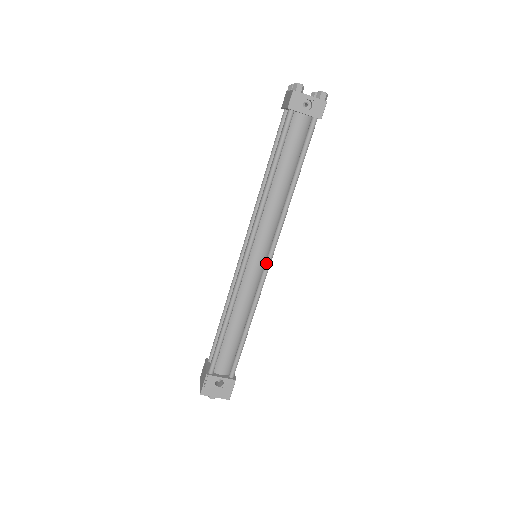
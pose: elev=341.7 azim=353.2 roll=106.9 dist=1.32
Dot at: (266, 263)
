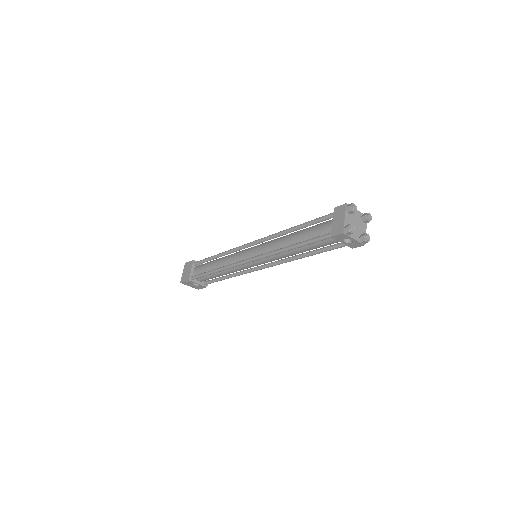
Dot at: (259, 268)
